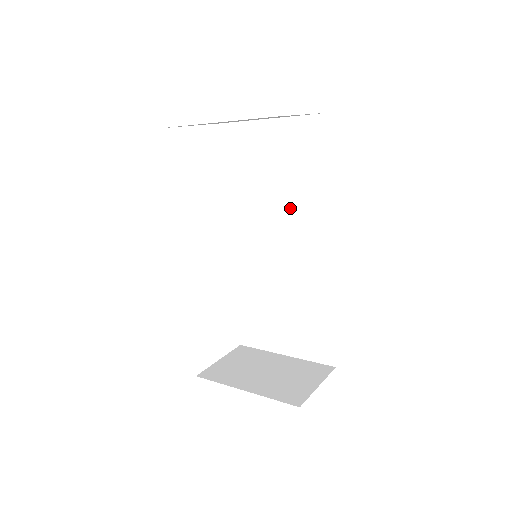
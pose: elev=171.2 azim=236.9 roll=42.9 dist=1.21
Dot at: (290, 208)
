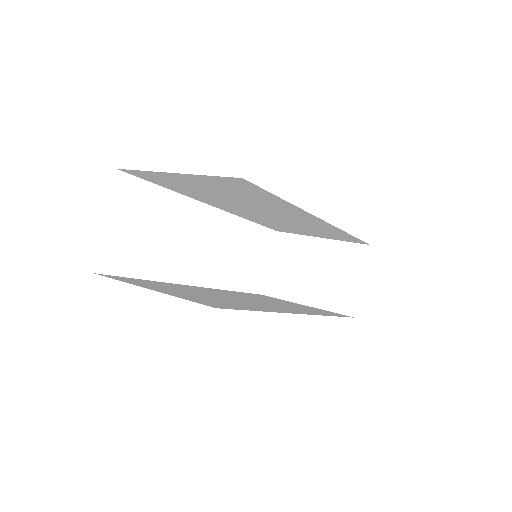
Dot at: (259, 205)
